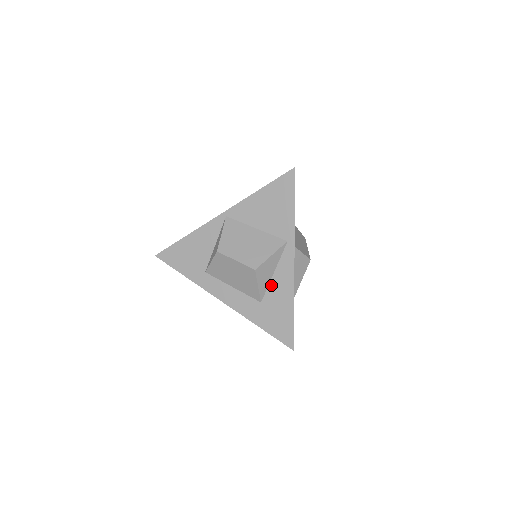
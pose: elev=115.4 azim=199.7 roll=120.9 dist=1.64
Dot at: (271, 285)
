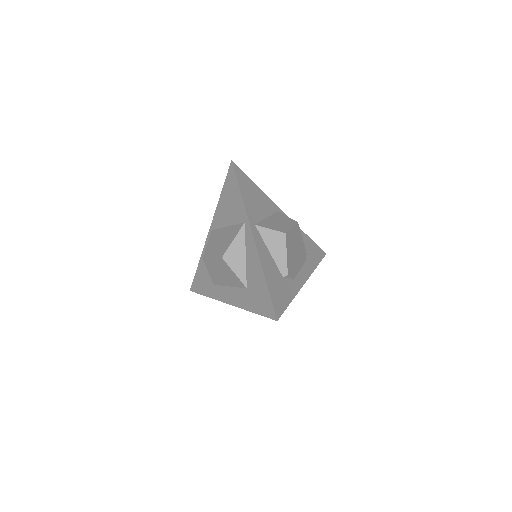
Dot at: (247, 268)
